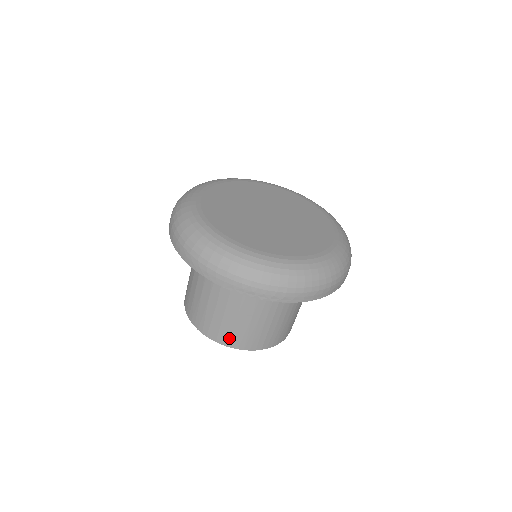
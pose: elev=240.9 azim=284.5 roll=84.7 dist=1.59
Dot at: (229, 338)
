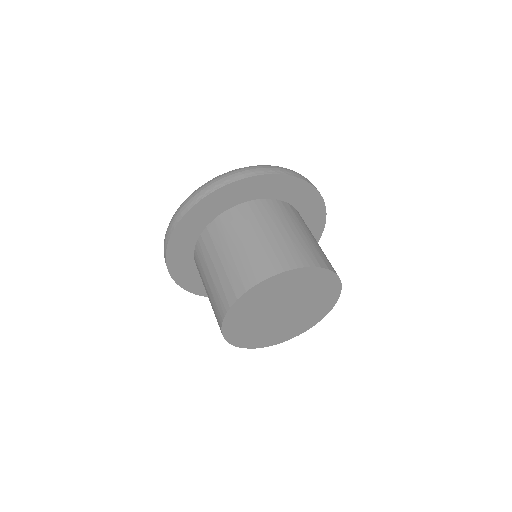
Dot at: (242, 281)
